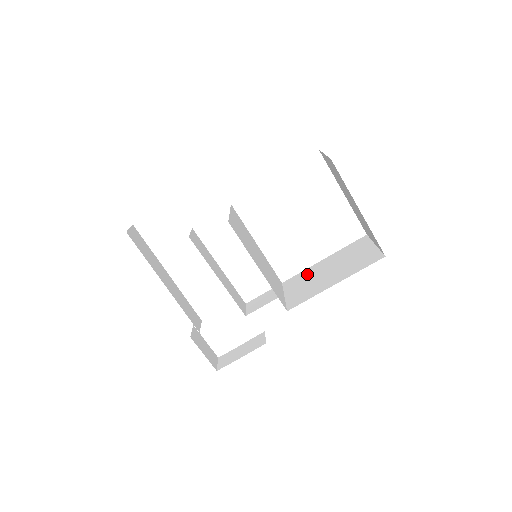
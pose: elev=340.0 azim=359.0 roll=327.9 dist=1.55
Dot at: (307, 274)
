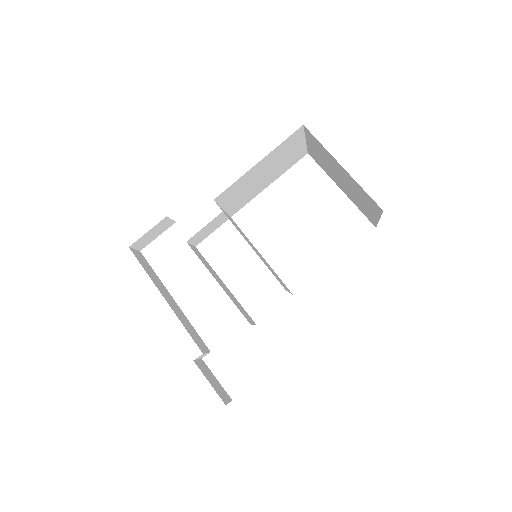
Dot at: occluded
